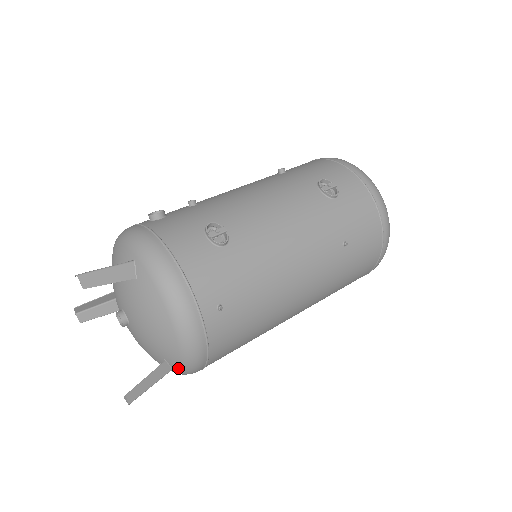
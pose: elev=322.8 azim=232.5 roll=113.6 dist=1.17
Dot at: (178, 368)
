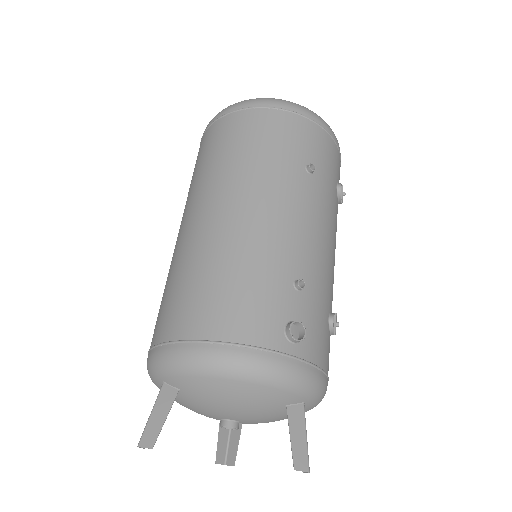
Dot at: occluded
